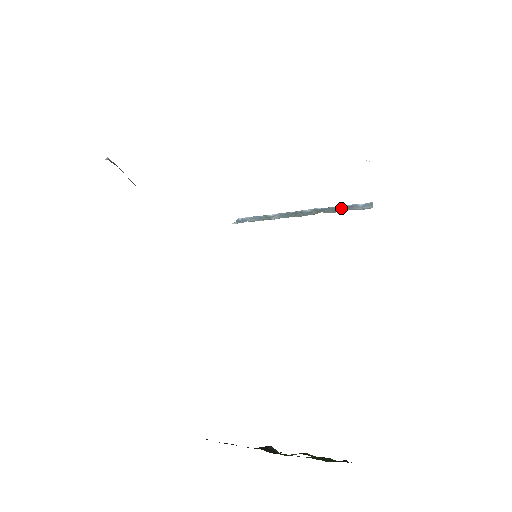
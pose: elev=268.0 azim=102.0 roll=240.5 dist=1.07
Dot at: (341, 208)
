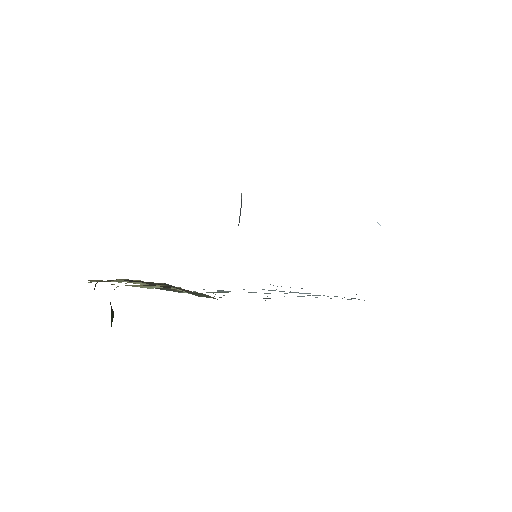
Dot at: occluded
